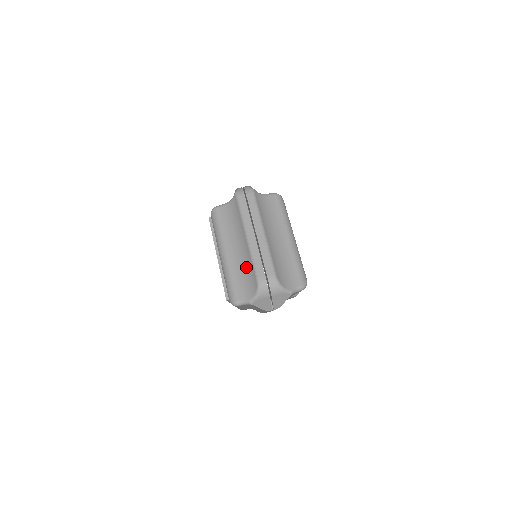
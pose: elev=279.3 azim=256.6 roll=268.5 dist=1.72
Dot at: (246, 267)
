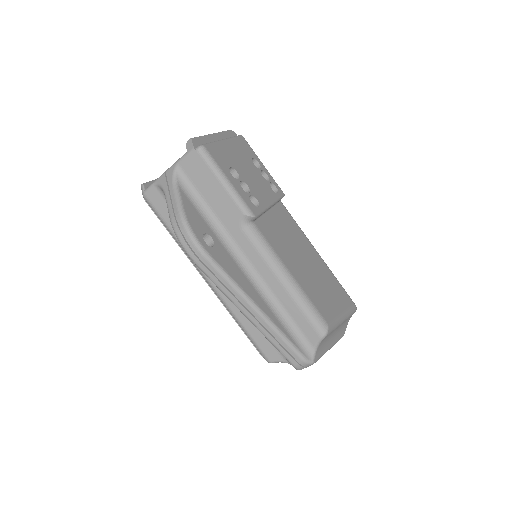
Dot at: occluded
